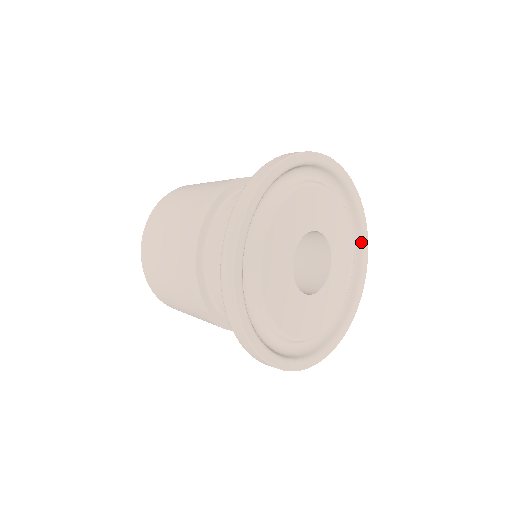
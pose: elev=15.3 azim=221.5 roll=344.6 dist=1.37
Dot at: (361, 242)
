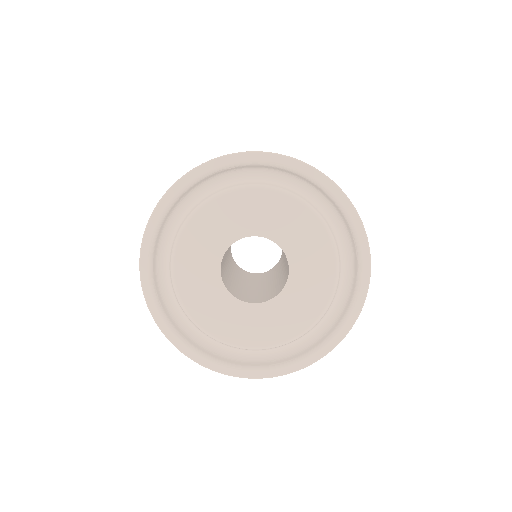
Dot at: (349, 227)
